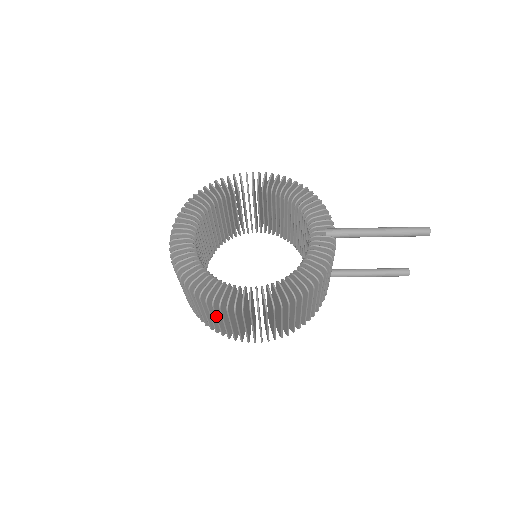
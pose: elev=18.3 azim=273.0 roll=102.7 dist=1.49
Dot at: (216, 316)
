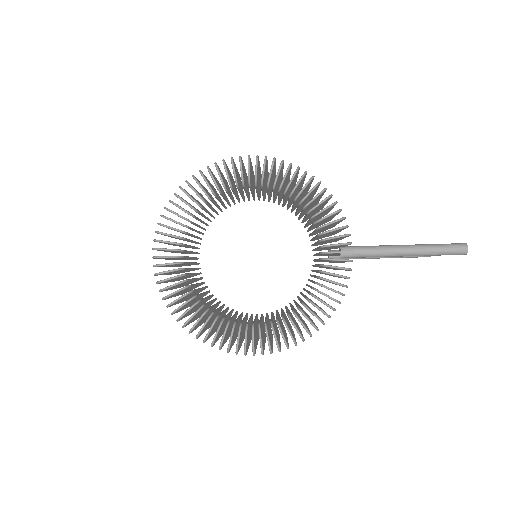
Dot at: occluded
